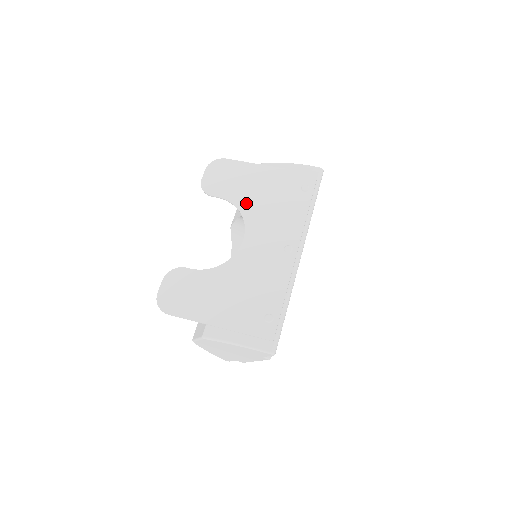
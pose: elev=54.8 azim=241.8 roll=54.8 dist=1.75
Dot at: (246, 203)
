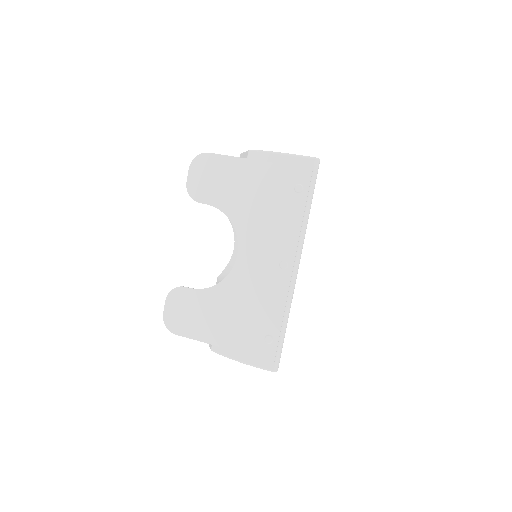
Dot at: (236, 211)
